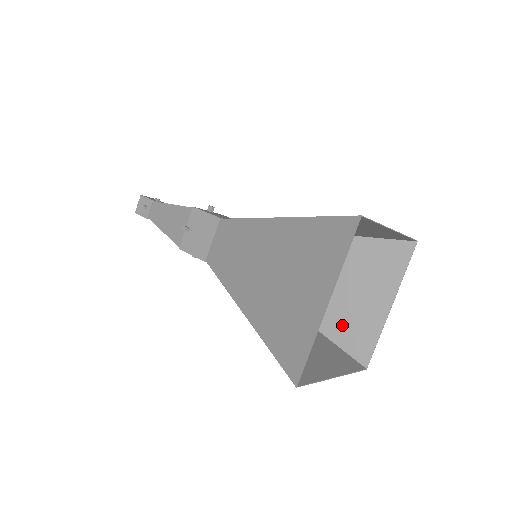
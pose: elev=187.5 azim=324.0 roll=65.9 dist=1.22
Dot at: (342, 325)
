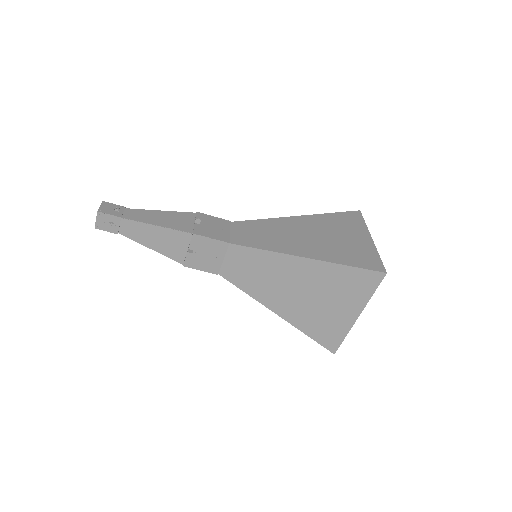
Dot at: occluded
